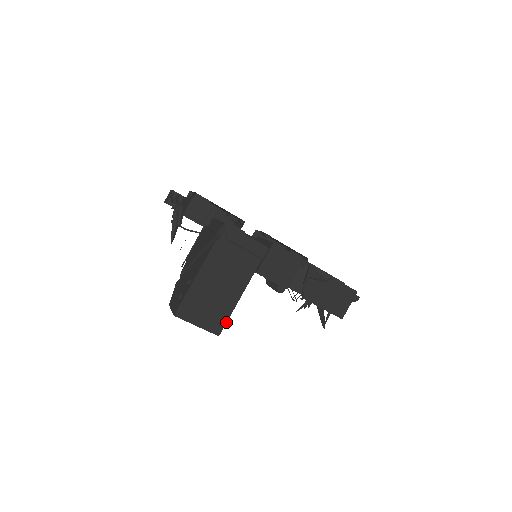
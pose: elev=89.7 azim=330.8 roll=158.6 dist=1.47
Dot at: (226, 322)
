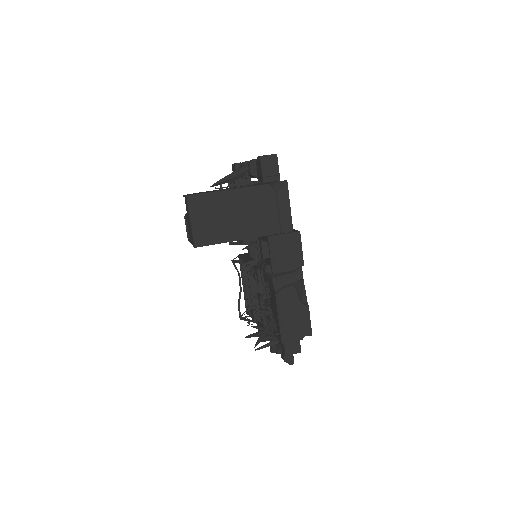
Dot at: (211, 244)
